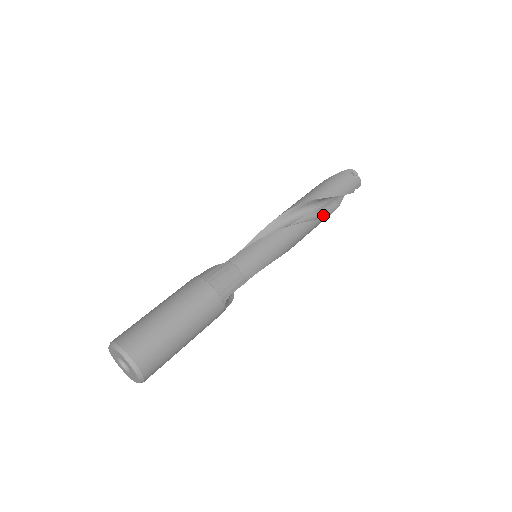
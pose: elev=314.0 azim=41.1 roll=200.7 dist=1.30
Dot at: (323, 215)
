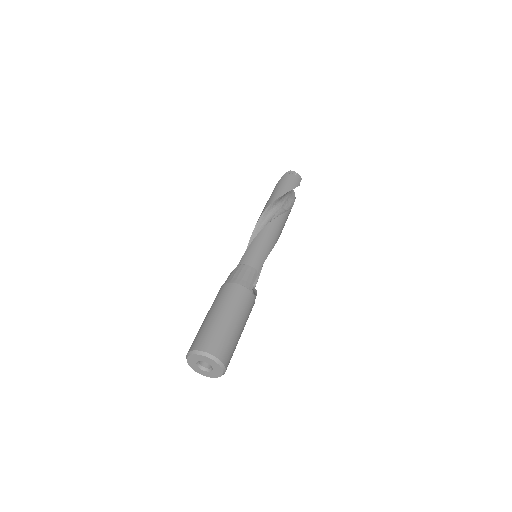
Dot at: (287, 210)
